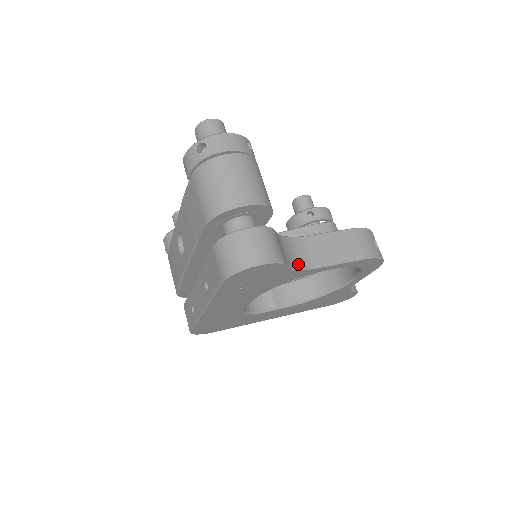
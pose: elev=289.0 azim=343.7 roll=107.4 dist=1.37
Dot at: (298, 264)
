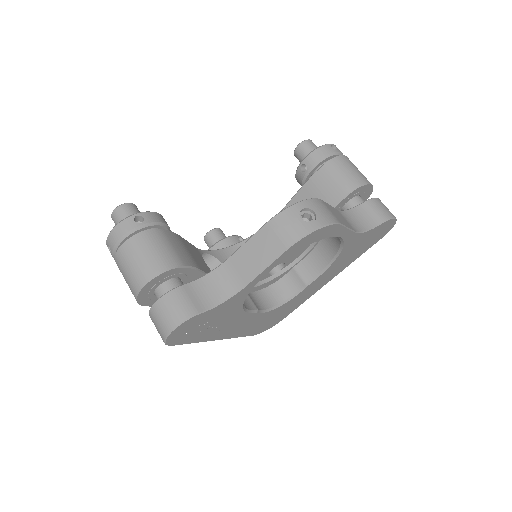
Dot at: (225, 294)
